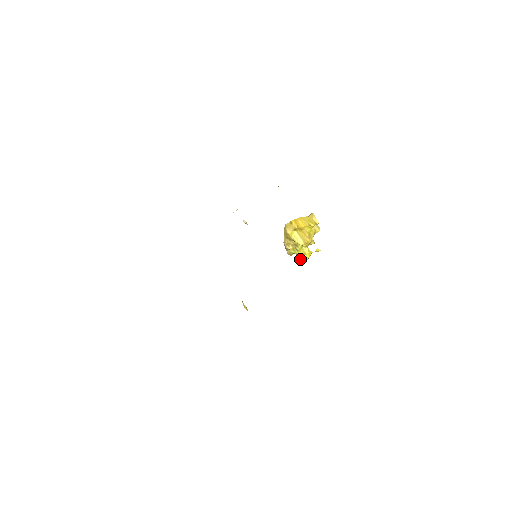
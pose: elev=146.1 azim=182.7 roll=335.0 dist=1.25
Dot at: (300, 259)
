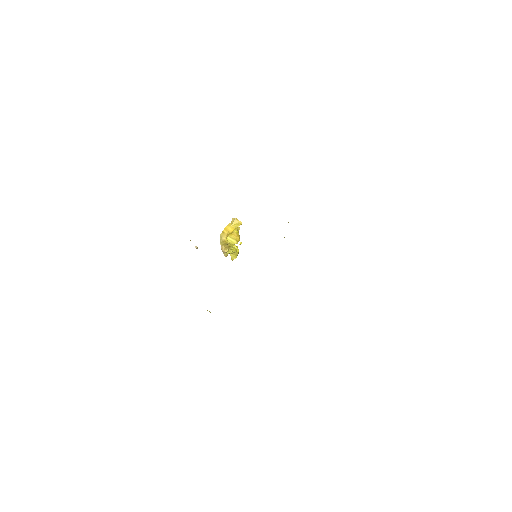
Dot at: (233, 255)
